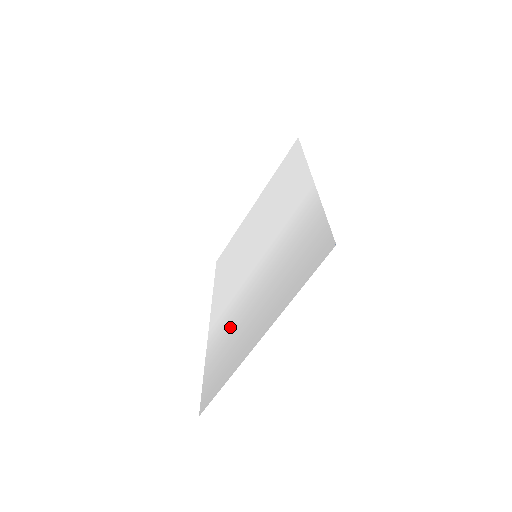
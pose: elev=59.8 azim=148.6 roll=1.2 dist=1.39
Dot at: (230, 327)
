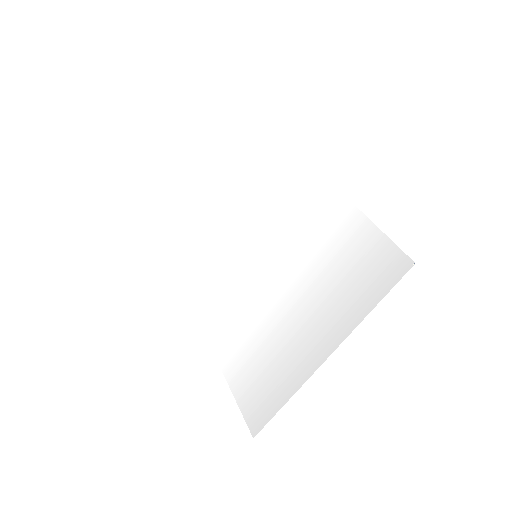
Dot at: (254, 338)
